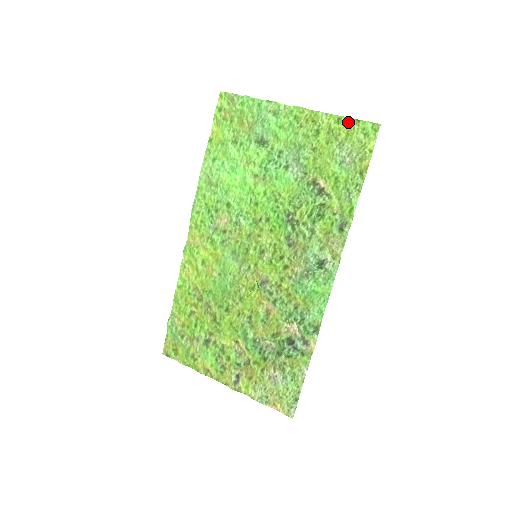
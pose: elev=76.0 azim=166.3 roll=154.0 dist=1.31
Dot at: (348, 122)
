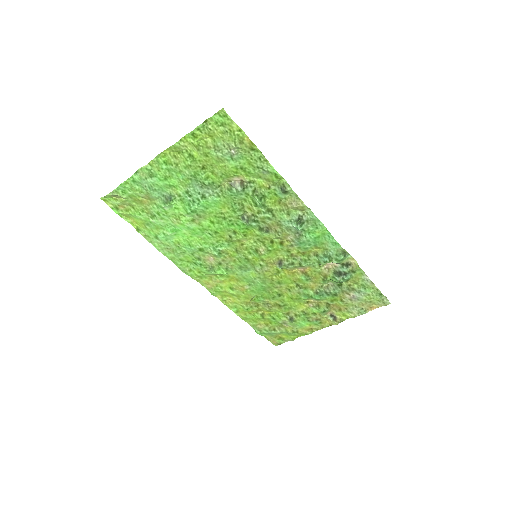
Dot at: (201, 130)
